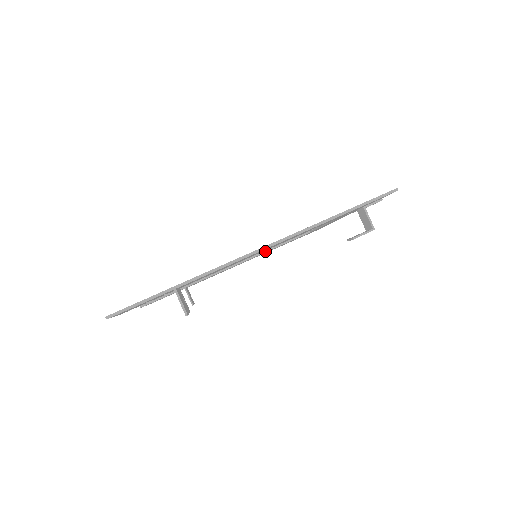
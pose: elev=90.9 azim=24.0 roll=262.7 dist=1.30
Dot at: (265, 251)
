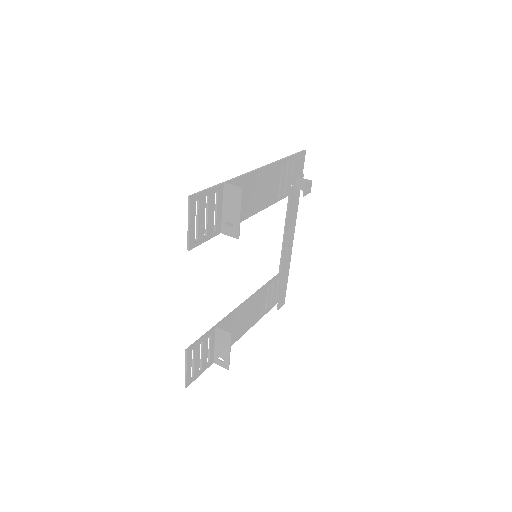
Dot at: (258, 290)
